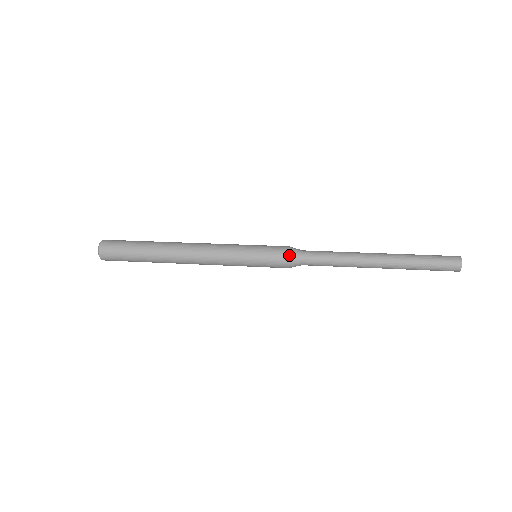
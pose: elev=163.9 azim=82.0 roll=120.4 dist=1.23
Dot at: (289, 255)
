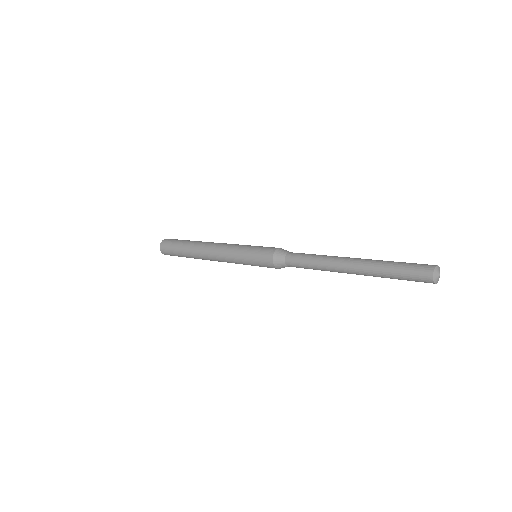
Dot at: (273, 256)
